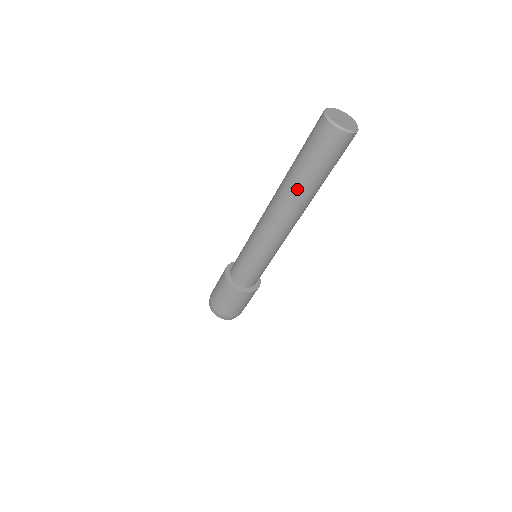
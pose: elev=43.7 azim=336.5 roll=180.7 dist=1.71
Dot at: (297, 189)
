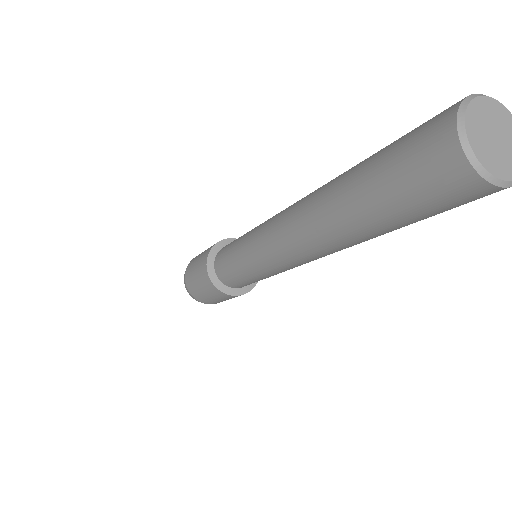
Dot at: (331, 203)
